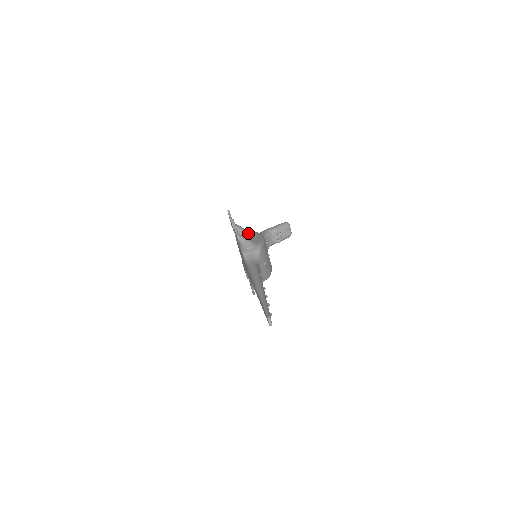
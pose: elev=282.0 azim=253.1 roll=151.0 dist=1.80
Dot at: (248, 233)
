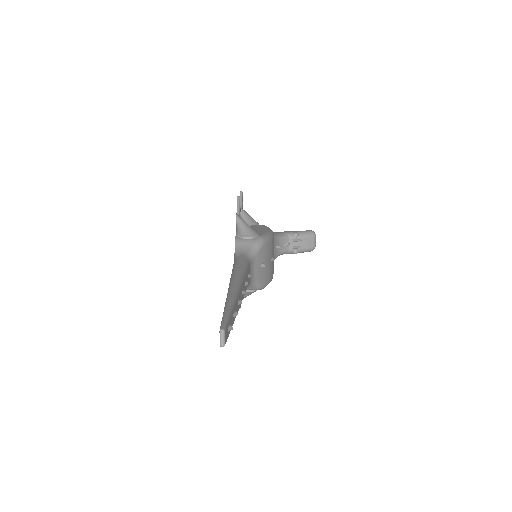
Dot at: (256, 225)
